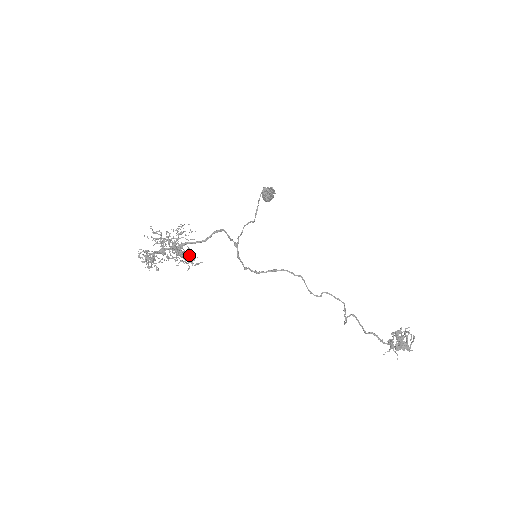
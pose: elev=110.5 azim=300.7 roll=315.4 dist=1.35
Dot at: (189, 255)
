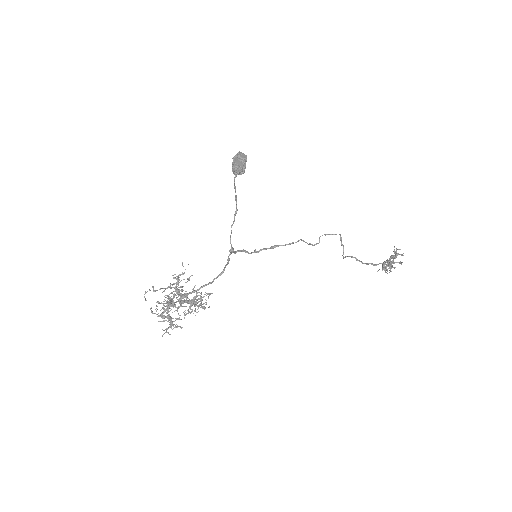
Dot at: occluded
